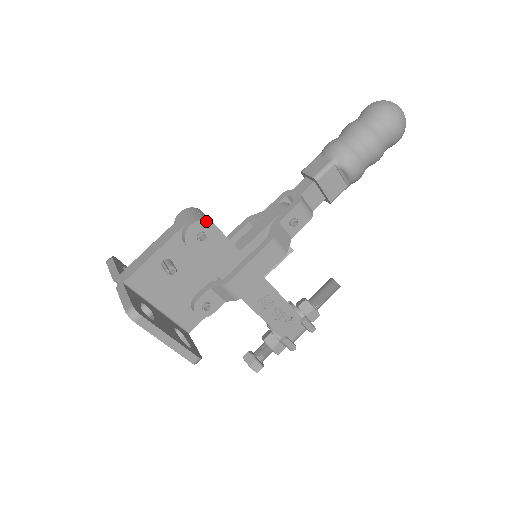
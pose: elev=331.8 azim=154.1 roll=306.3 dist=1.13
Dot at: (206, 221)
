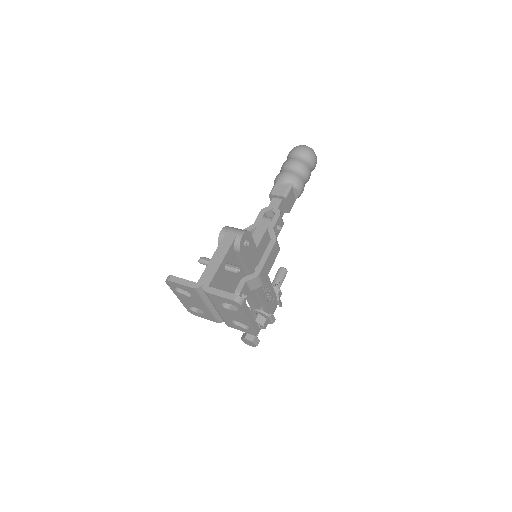
Dot at: (248, 232)
